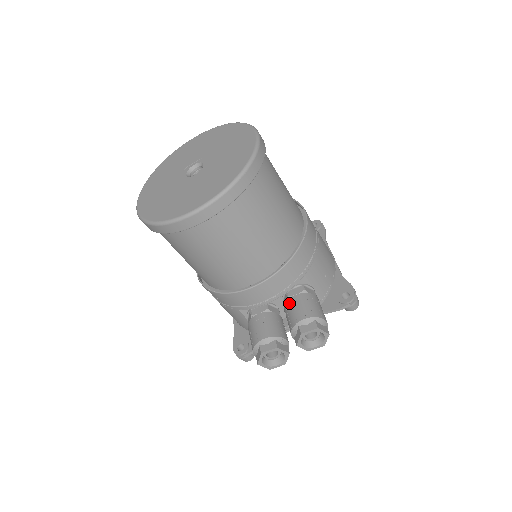
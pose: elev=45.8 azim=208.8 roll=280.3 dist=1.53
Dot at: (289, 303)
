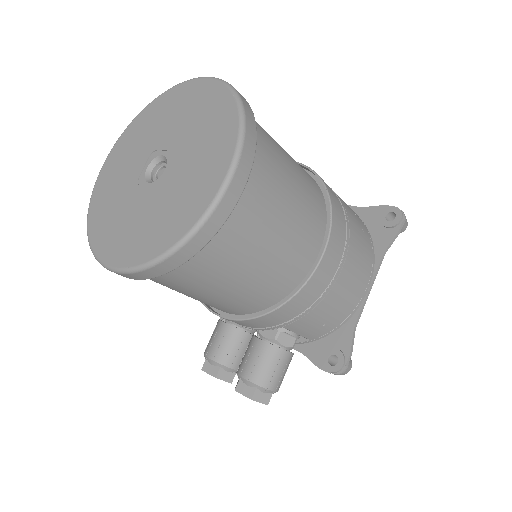
Dot at: (252, 342)
